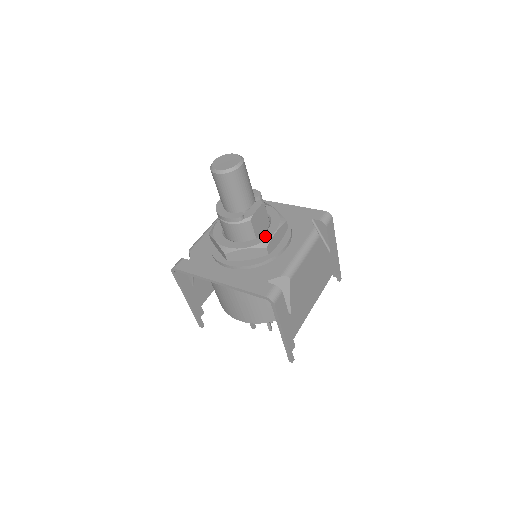
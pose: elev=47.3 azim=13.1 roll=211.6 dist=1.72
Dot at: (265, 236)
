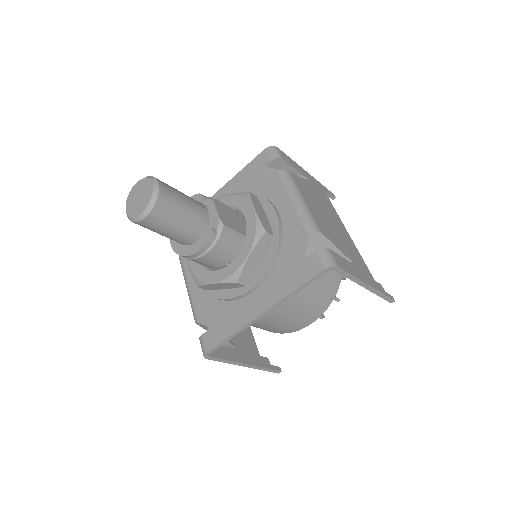
Dot at: (251, 224)
